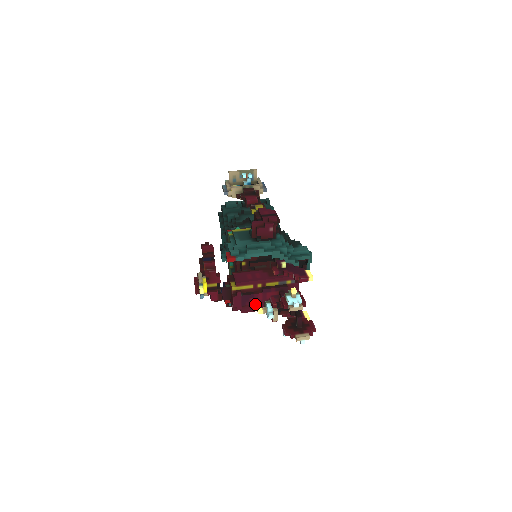
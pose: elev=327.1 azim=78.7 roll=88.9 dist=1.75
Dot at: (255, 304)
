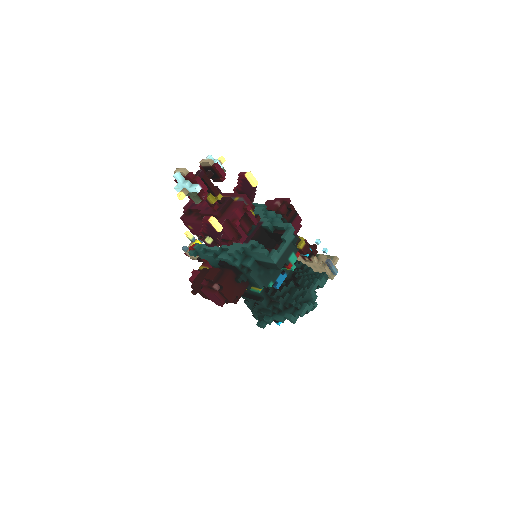
Dot at: (198, 216)
